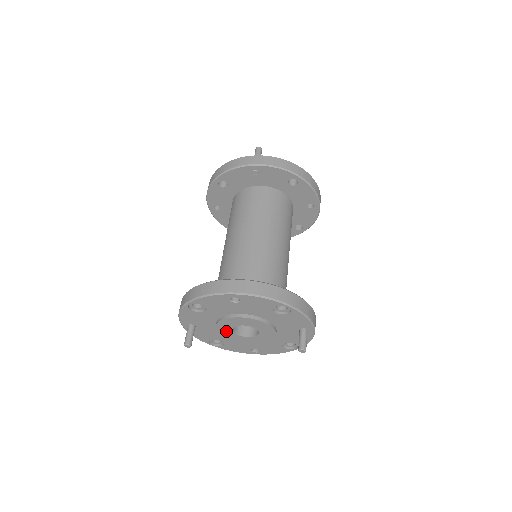
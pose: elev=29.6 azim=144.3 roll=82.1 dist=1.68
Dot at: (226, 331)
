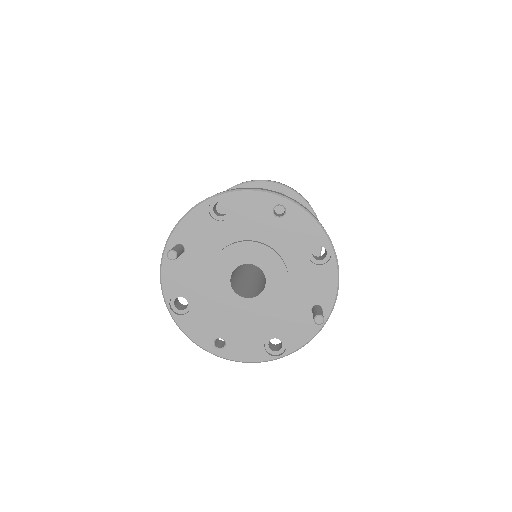
Dot at: (222, 272)
